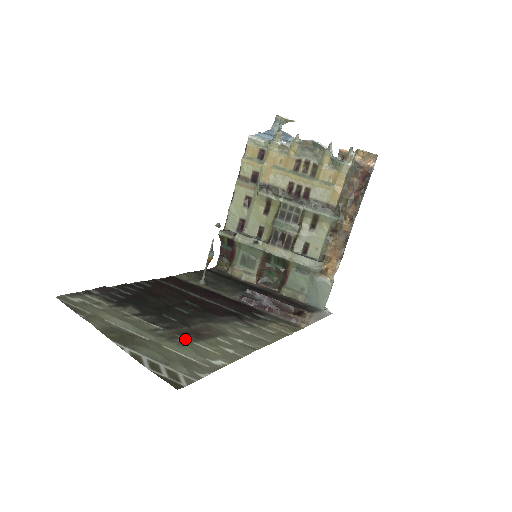
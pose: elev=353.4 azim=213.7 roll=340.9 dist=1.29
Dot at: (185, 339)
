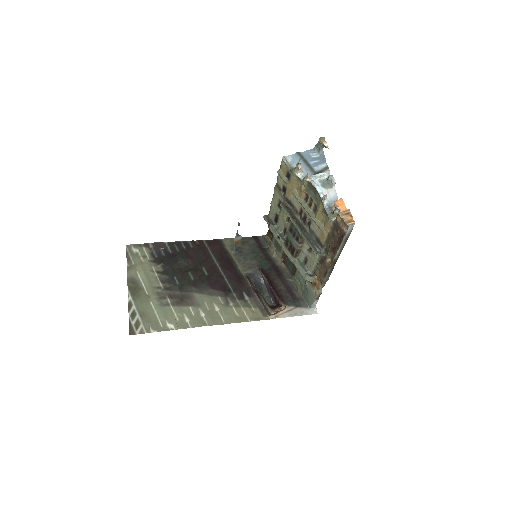
Dot at: (169, 301)
